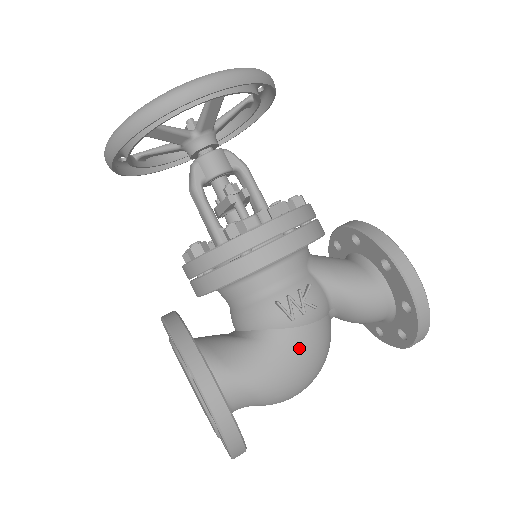
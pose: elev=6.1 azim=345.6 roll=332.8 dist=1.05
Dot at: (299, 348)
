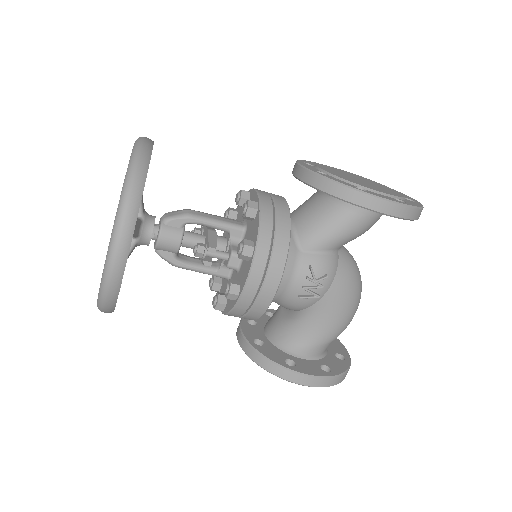
Dot at: (337, 302)
